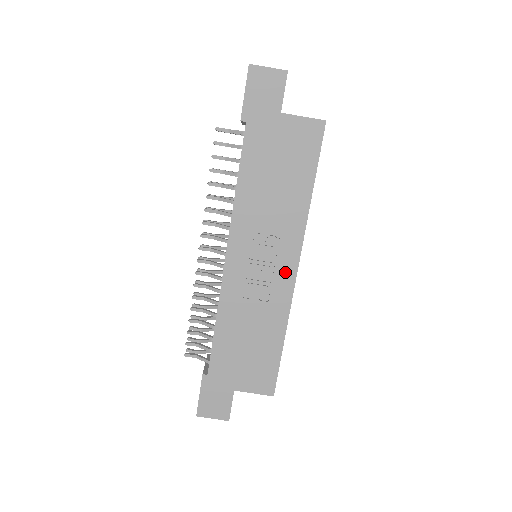
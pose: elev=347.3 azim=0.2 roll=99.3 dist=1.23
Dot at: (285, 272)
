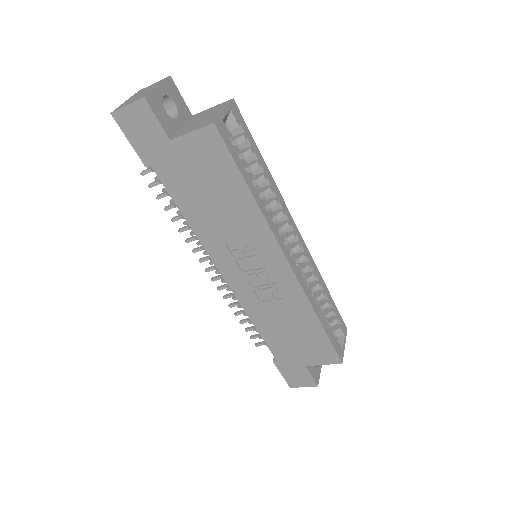
Dot at: (280, 271)
